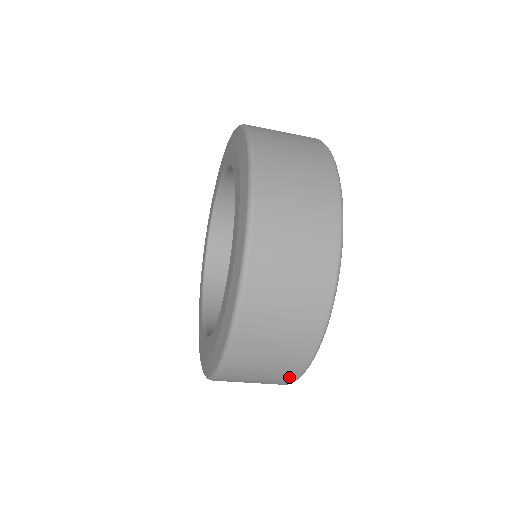
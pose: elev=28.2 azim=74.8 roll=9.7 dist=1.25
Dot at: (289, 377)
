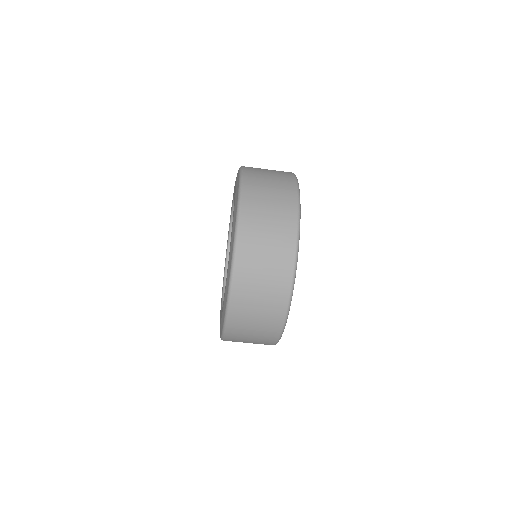
Dot at: (269, 343)
